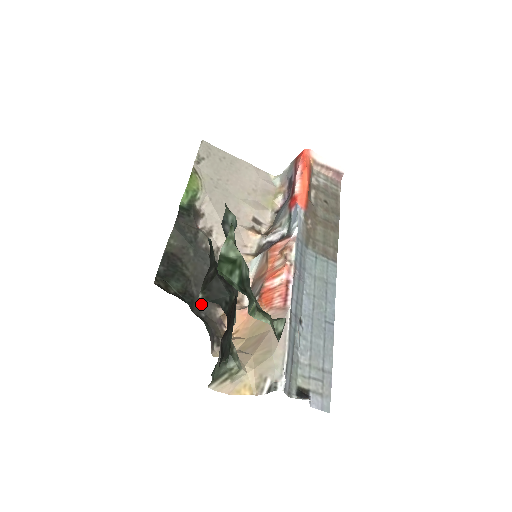
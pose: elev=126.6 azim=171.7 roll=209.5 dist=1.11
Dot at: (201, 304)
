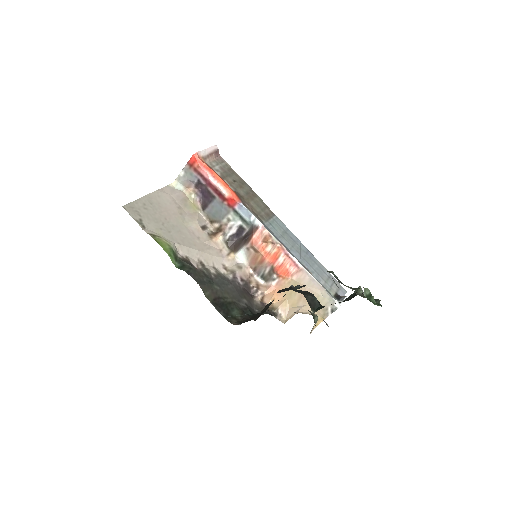
Dot at: (250, 307)
